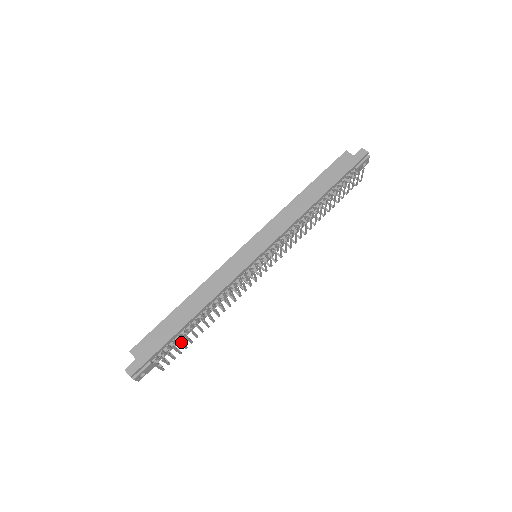
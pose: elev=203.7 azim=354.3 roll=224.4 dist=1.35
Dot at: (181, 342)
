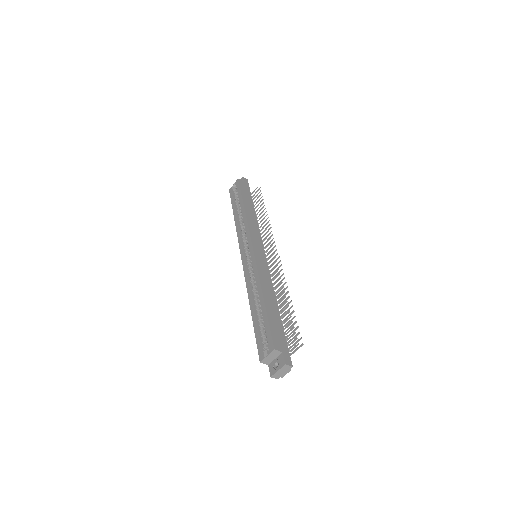
Dot at: (296, 321)
